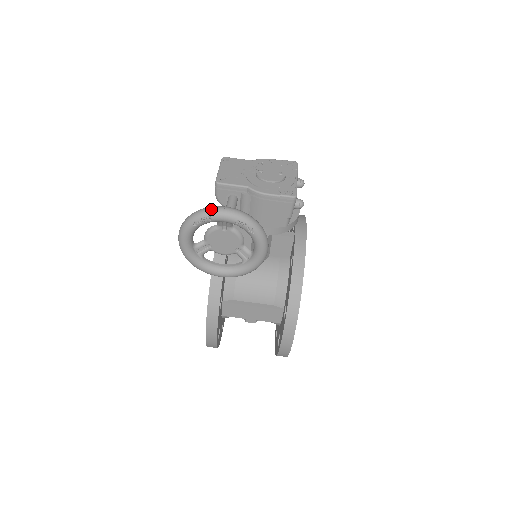
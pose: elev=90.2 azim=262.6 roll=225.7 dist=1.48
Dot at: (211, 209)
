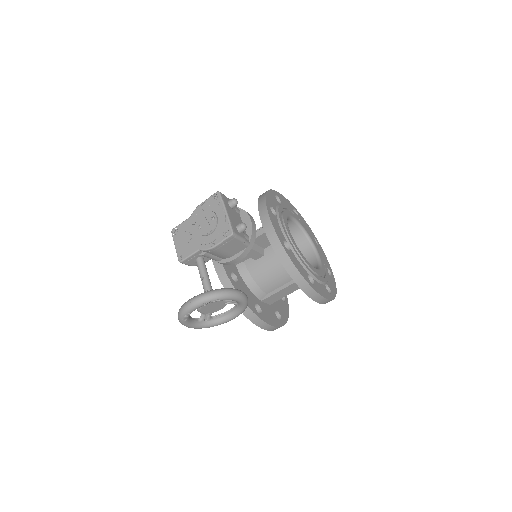
Dot at: (183, 309)
